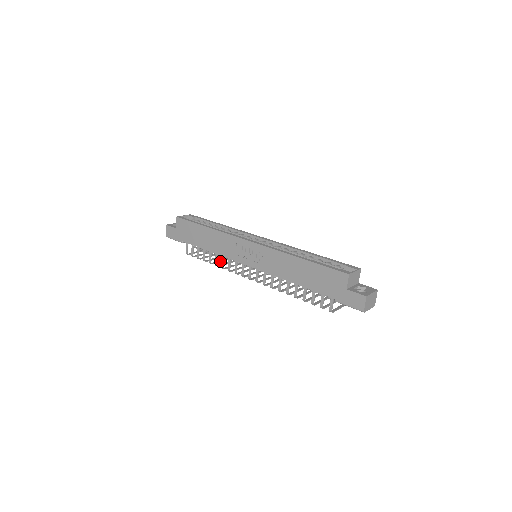
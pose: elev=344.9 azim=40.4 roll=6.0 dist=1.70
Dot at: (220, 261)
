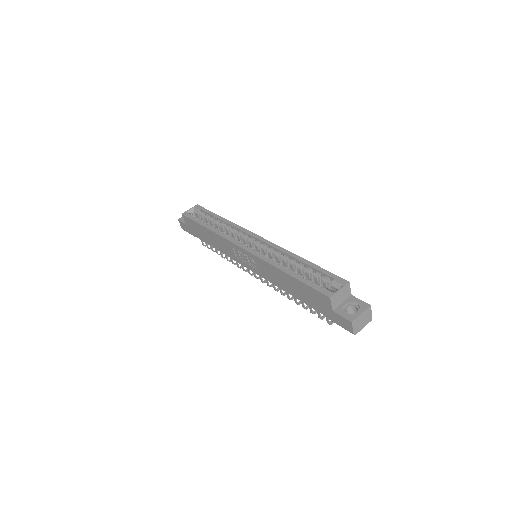
Dot at: occluded
